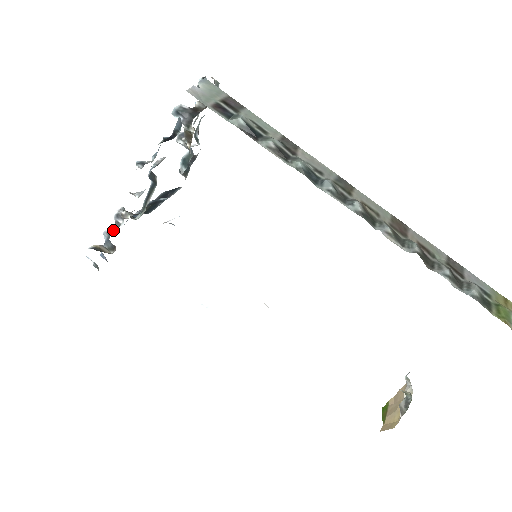
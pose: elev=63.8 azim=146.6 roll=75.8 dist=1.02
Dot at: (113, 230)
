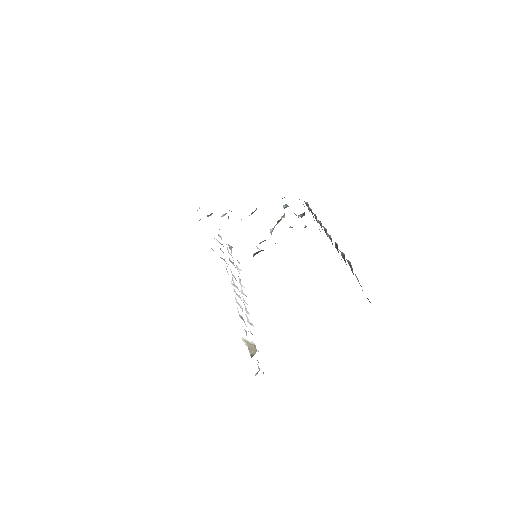
Dot at: occluded
